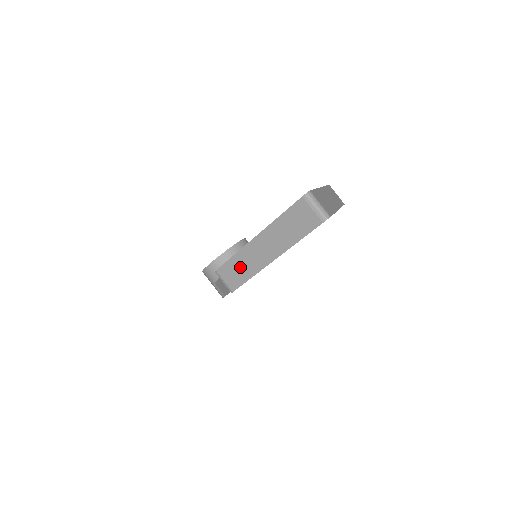
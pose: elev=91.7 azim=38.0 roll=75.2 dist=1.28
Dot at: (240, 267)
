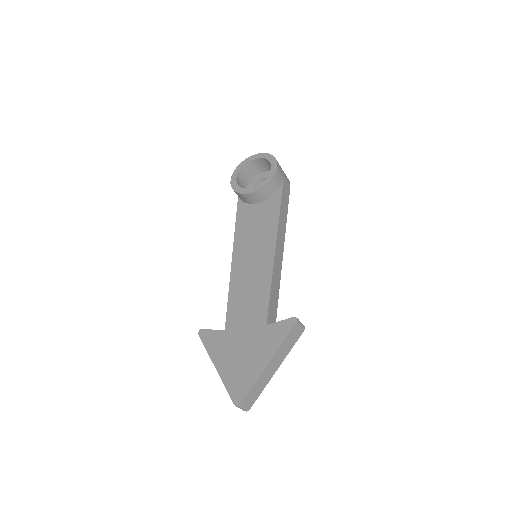
Dot at: occluded
